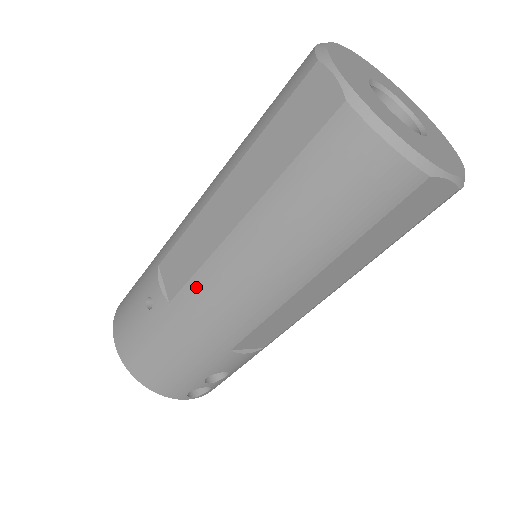
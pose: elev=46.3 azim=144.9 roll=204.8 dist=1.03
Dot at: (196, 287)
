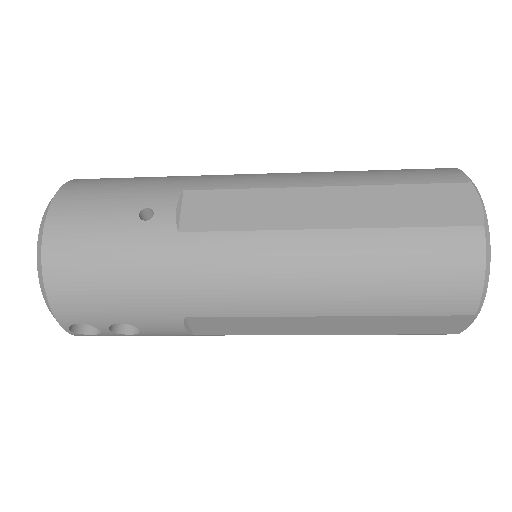
Dot at: (227, 242)
